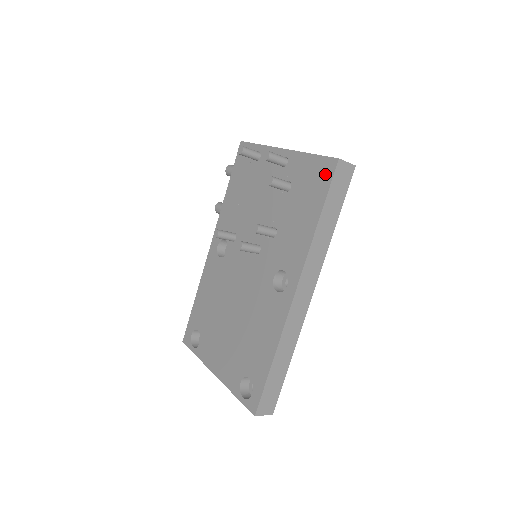
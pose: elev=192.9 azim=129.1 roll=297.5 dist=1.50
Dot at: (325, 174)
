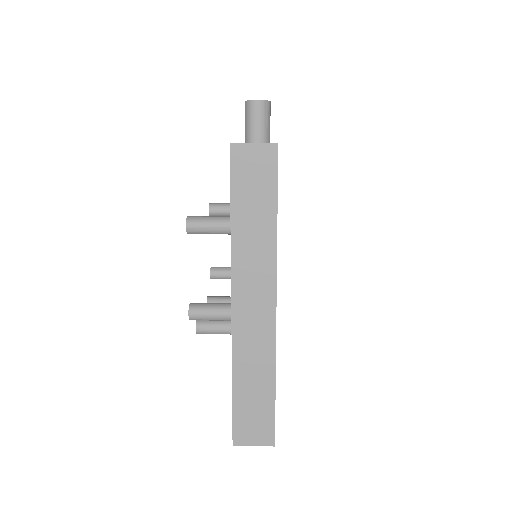
Dot at: occluded
